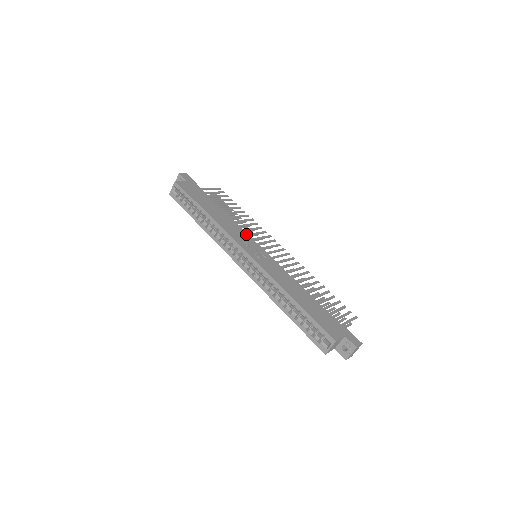
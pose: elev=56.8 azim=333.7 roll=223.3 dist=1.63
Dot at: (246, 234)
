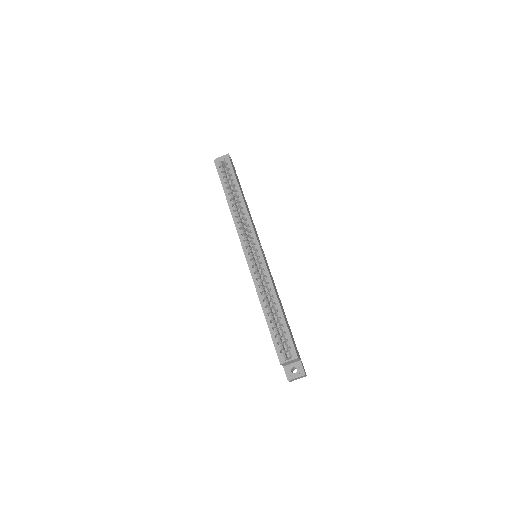
Dot at: occluded
